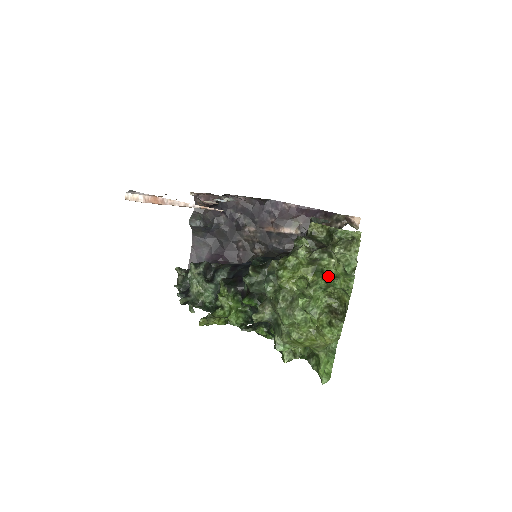
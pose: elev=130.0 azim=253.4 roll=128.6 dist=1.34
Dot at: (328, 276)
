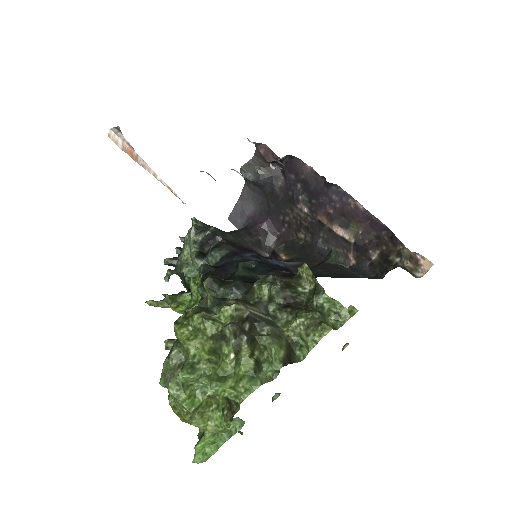
Dot at: (217, 370)
